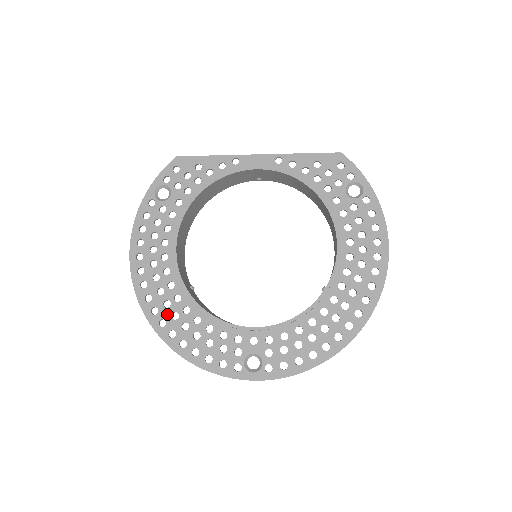
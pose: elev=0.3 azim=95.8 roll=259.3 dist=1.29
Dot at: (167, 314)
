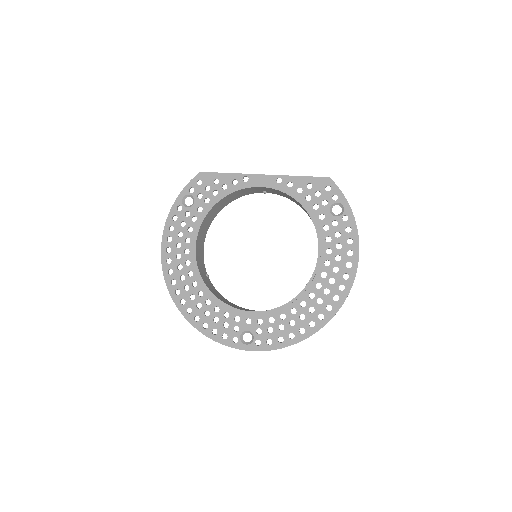
Dot at: (186, 295)
